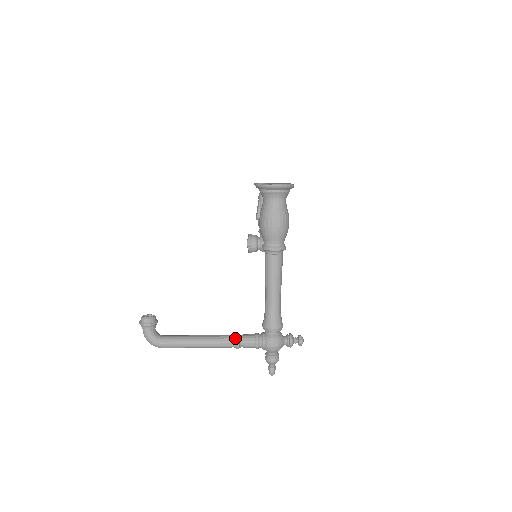
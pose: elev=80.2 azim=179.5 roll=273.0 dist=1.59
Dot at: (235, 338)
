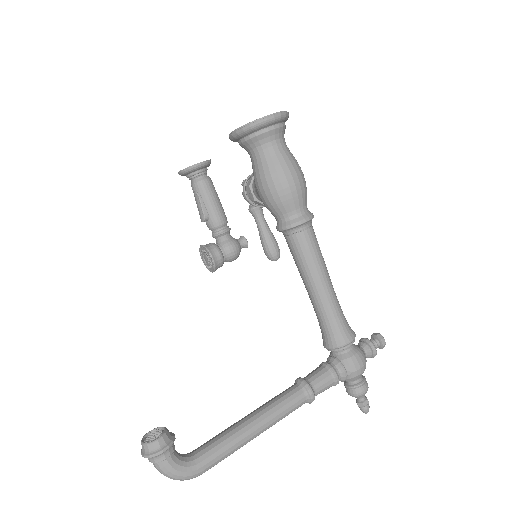
Dot at: (303, 387)
